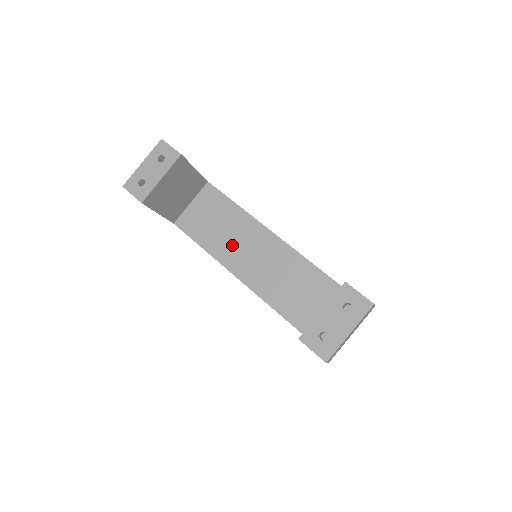
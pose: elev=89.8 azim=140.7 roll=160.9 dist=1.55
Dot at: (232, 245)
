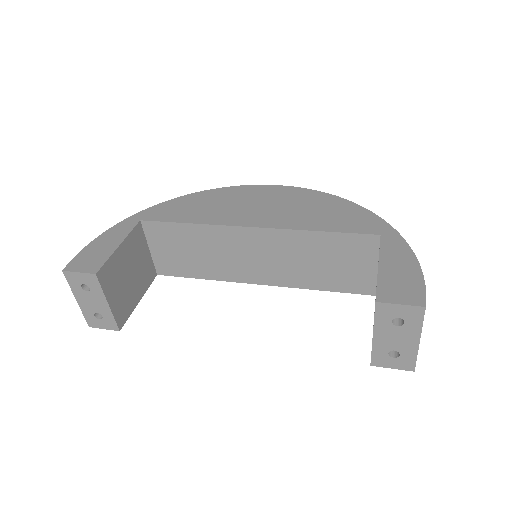
Dot at: (225, 262)
